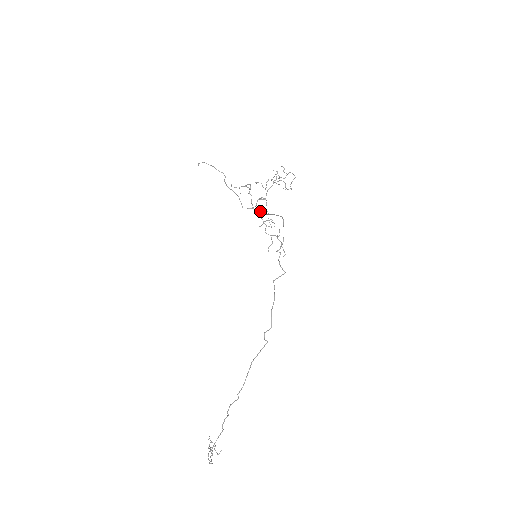
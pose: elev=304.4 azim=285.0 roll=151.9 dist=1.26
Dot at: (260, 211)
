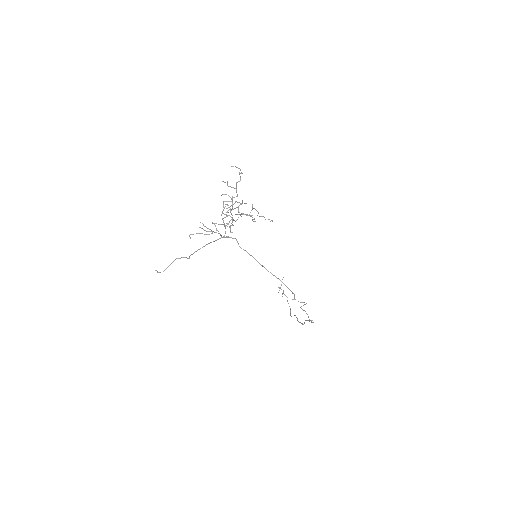
Dot at: occluded
